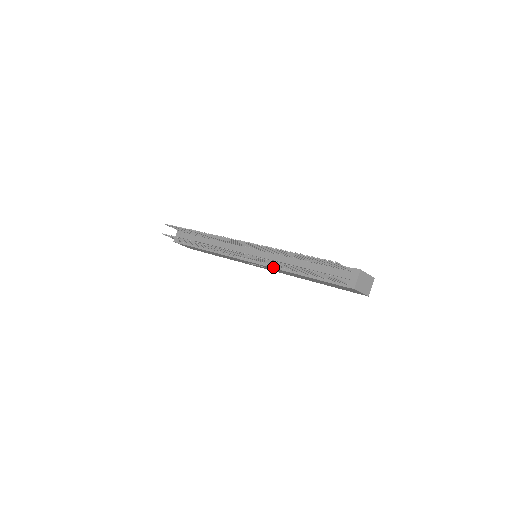
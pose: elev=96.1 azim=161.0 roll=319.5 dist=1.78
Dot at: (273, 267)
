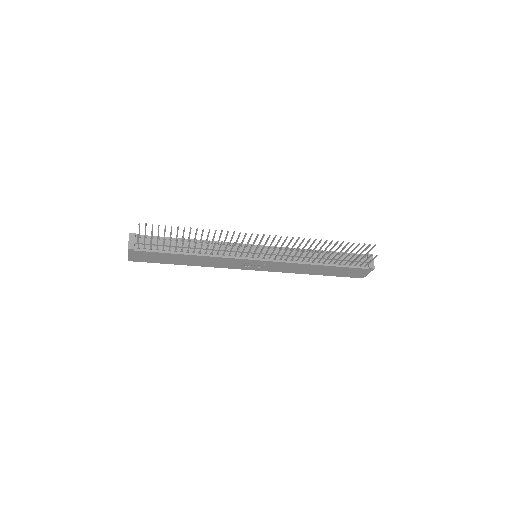
Dot at: (290, 262)
